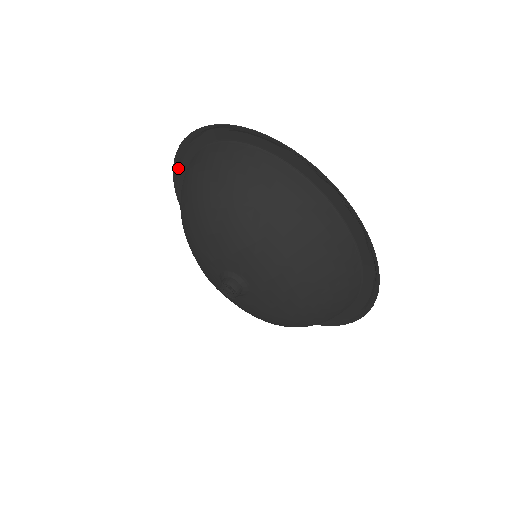
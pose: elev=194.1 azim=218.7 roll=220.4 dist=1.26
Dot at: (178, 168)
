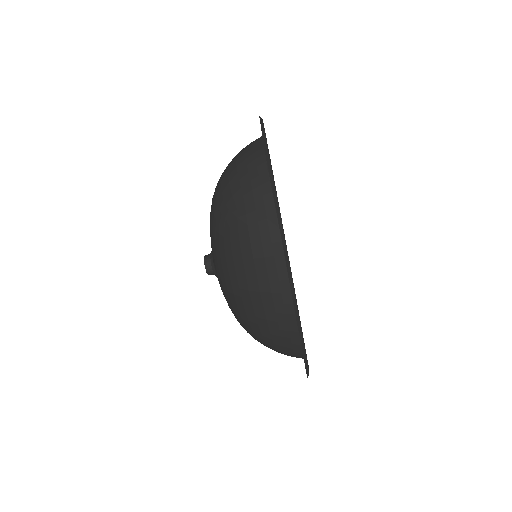
Dot at: occluded
